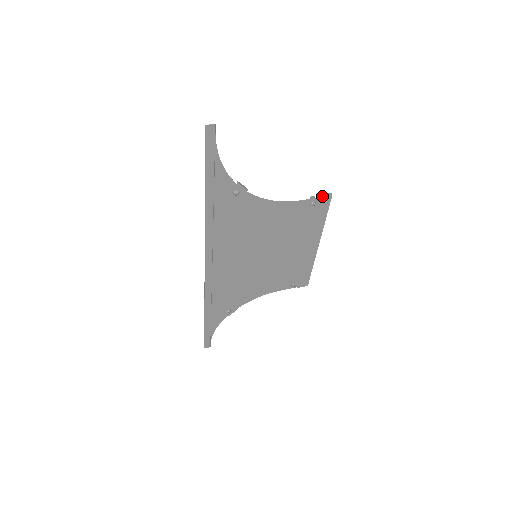
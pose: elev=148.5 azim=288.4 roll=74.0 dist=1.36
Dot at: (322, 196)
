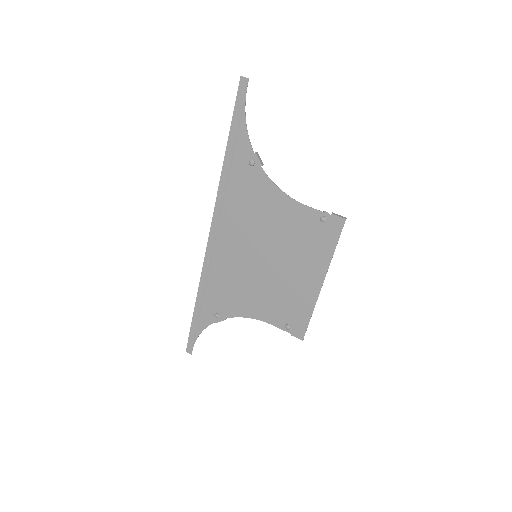
Dot at: (335, 214)
